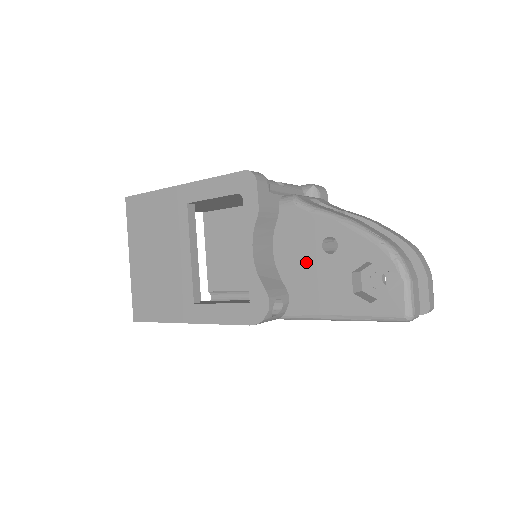
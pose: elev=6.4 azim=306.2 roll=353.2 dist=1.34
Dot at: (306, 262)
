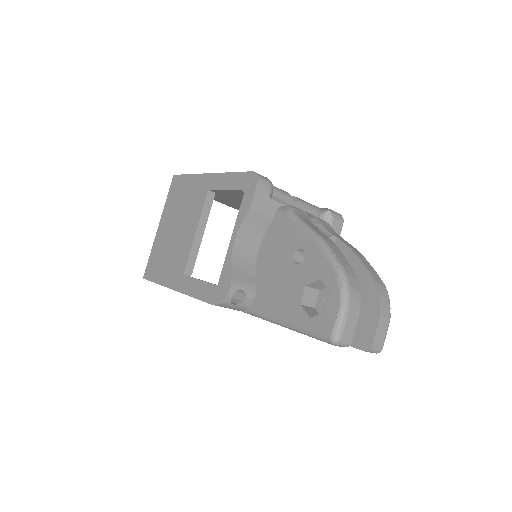
Dot at: (277, 267)
